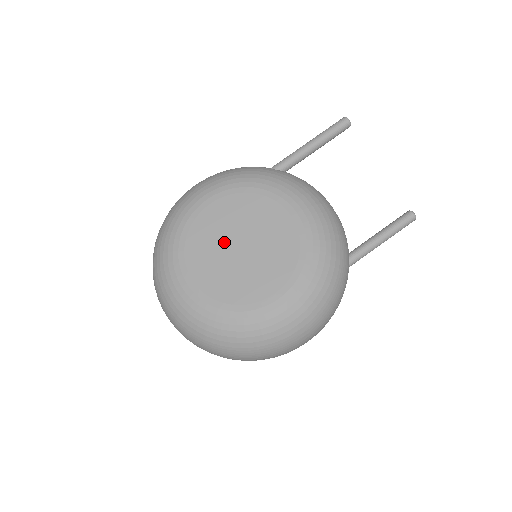
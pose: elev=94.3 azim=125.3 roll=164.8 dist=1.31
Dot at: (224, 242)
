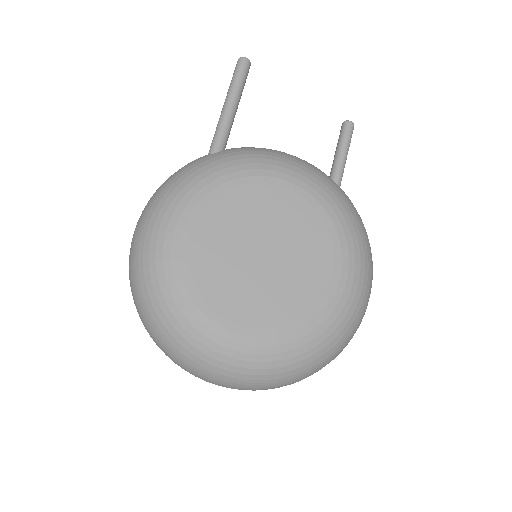
Dot at: (241, 262)
